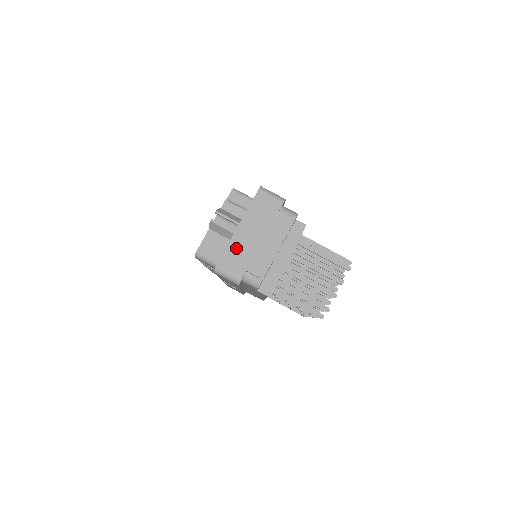
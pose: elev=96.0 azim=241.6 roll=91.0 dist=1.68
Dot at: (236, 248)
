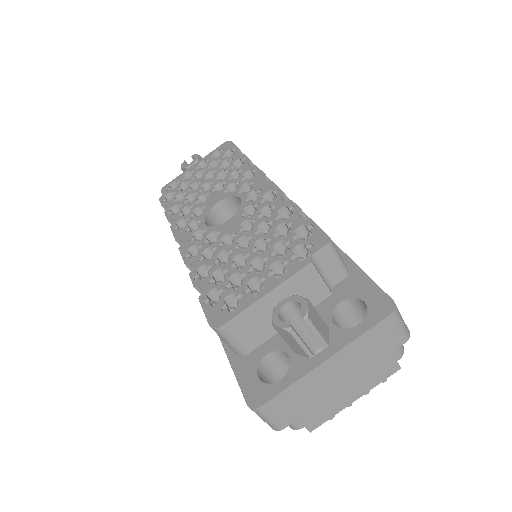
Dot at: (304, 388)
